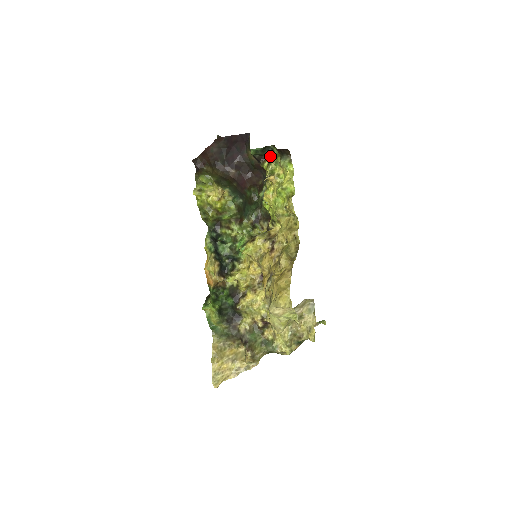
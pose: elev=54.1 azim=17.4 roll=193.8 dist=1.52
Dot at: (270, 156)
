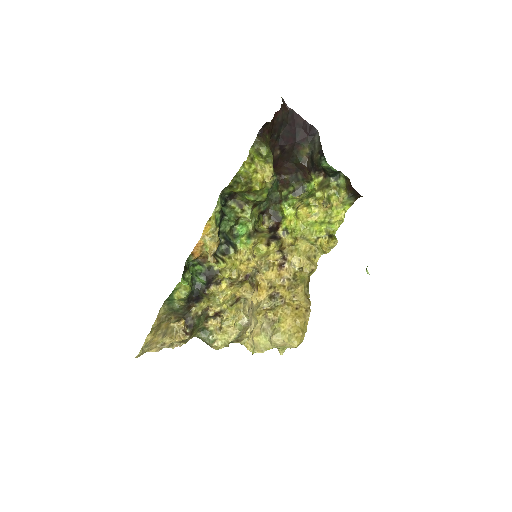
Dot at: (332, 179)
